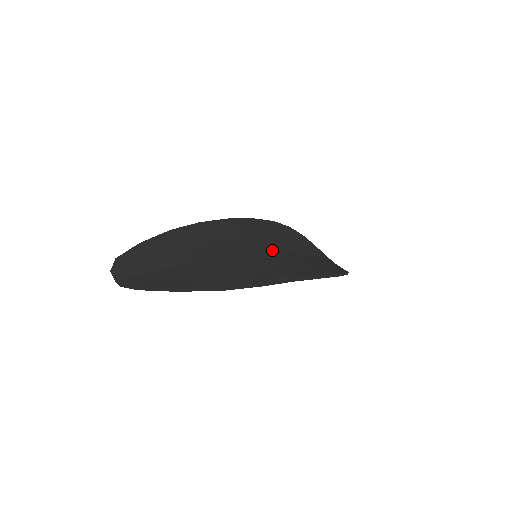
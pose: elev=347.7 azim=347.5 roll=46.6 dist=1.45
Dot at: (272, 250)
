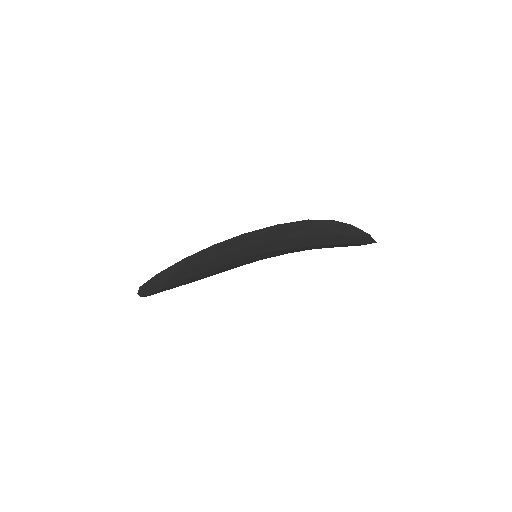
Dot at: occluded
